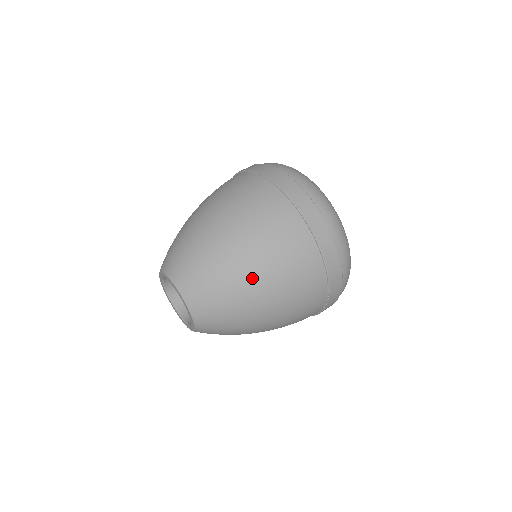
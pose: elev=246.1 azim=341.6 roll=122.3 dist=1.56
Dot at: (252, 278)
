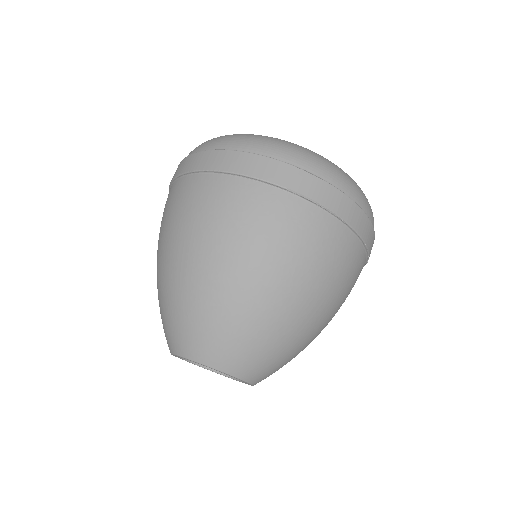
Dot at: (300, 310)
